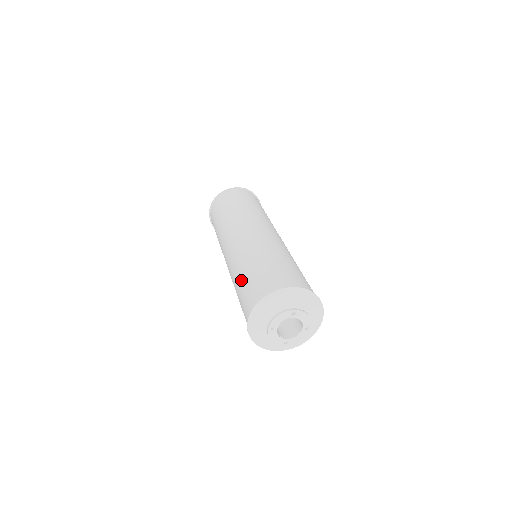
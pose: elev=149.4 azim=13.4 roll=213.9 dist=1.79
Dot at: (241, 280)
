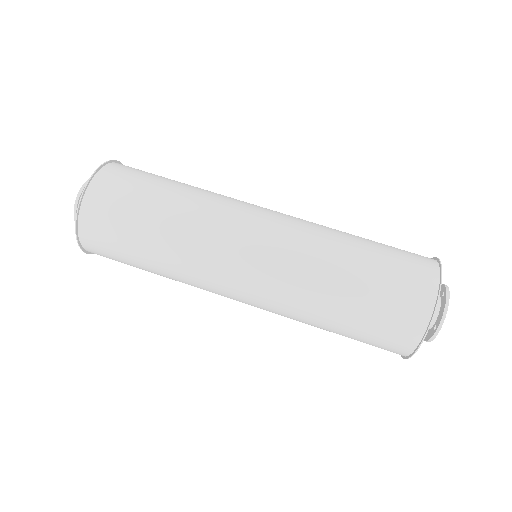
Dot at: (348, 303)
